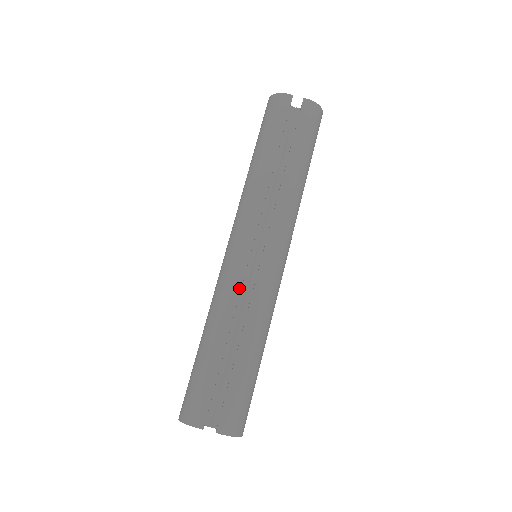
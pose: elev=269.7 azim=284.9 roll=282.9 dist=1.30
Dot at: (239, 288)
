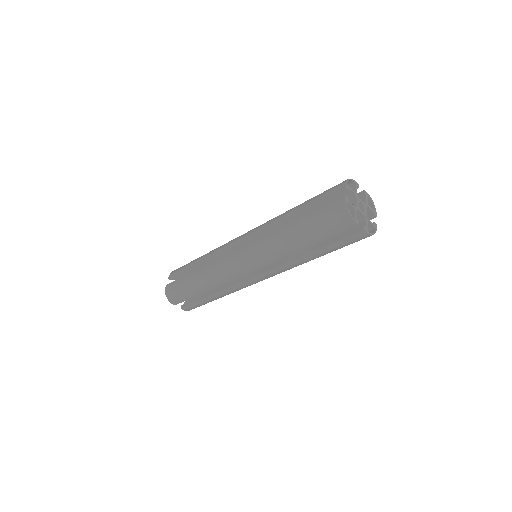
Dot at: (228, 281)
